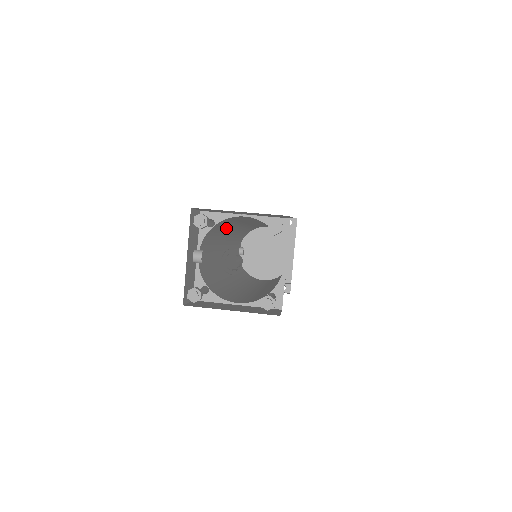
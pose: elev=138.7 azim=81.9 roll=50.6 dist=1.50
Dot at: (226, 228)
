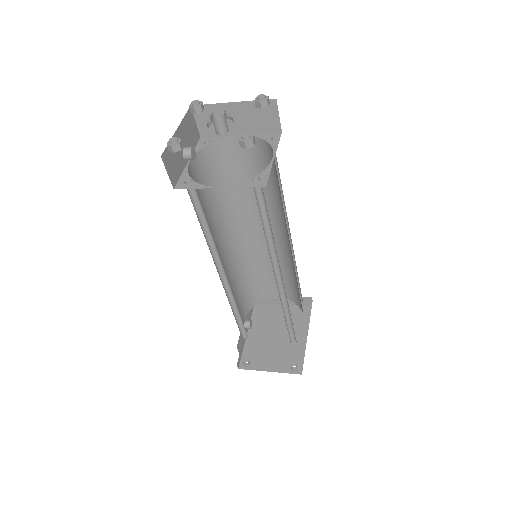
Dot at: (225, 196)
